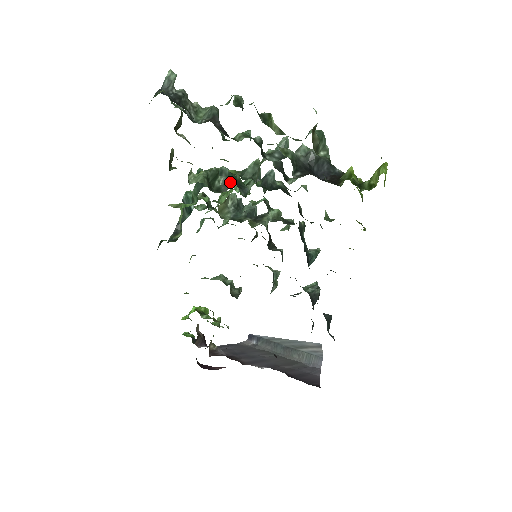
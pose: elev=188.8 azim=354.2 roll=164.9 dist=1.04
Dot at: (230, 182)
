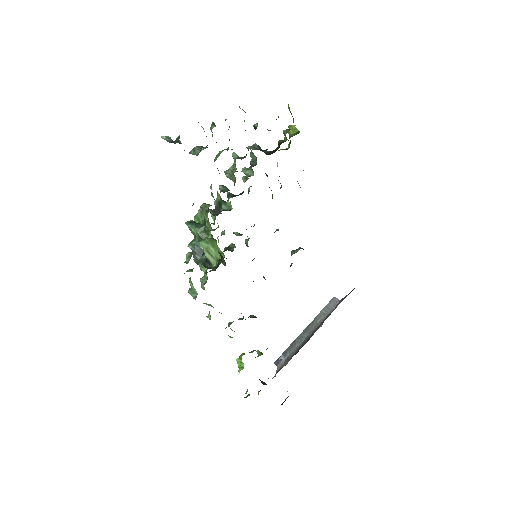
Dot at: (215, 210)
